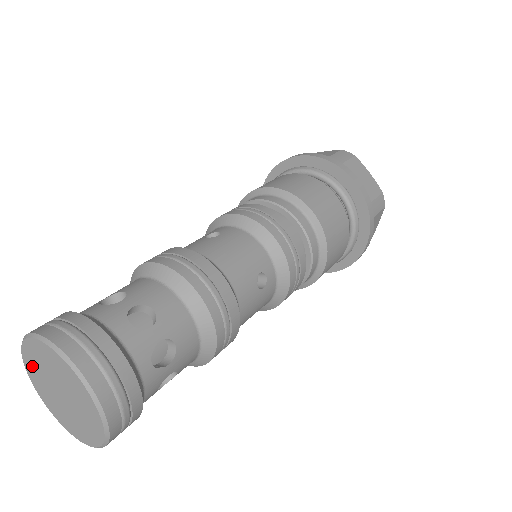
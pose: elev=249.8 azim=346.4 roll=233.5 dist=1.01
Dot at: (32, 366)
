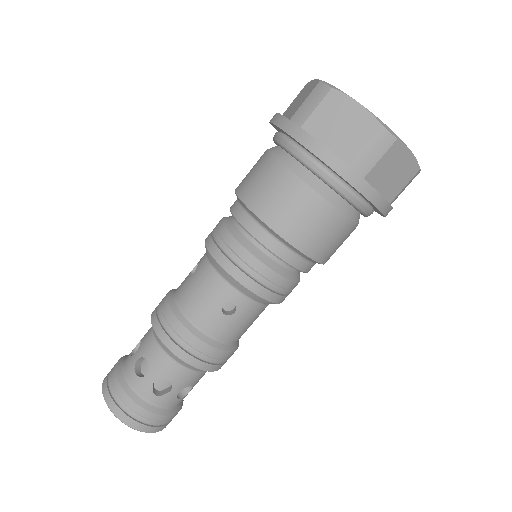
Dot at: occluded
